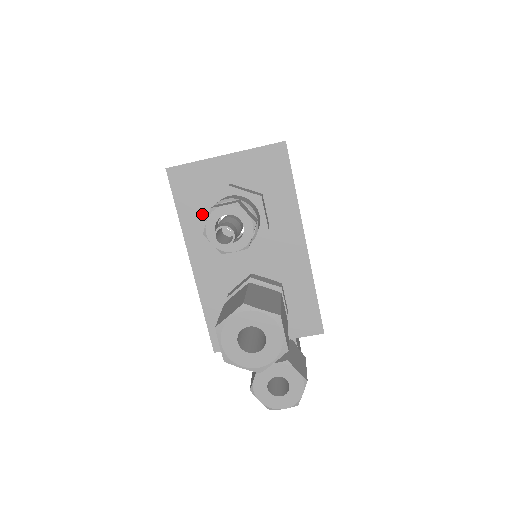
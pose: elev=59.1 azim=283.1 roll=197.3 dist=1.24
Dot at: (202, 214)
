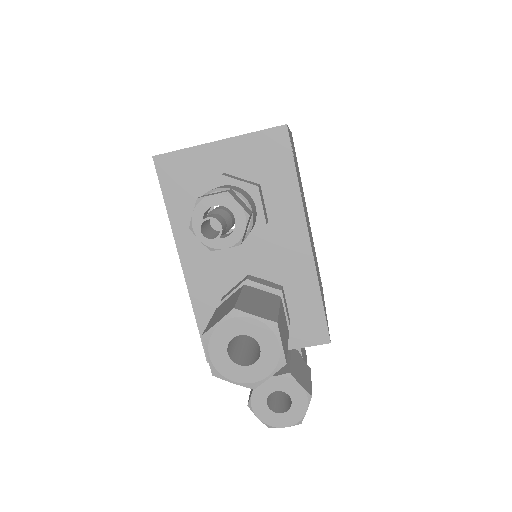
Dot at: (193, 208)
